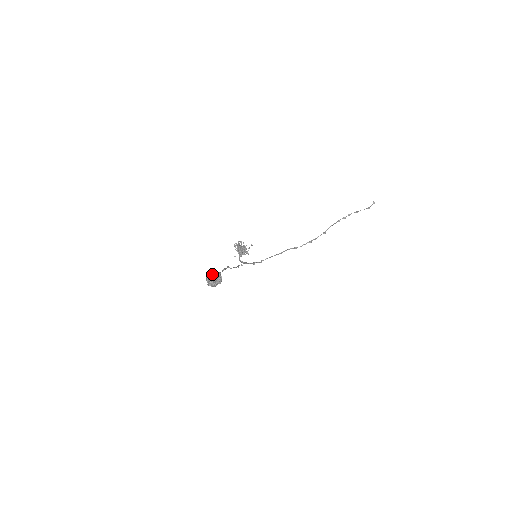
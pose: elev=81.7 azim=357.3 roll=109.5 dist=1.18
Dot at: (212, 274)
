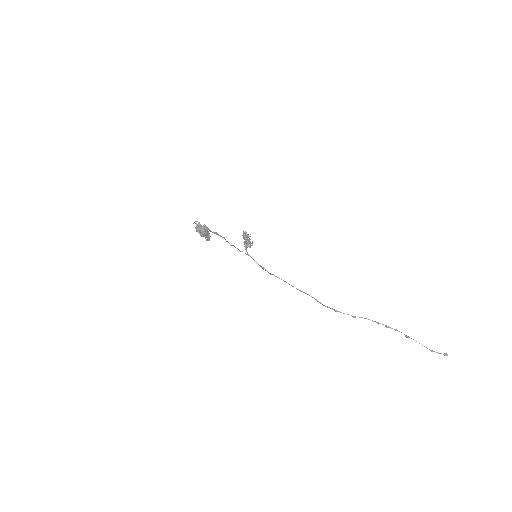
Dot at: occluded
